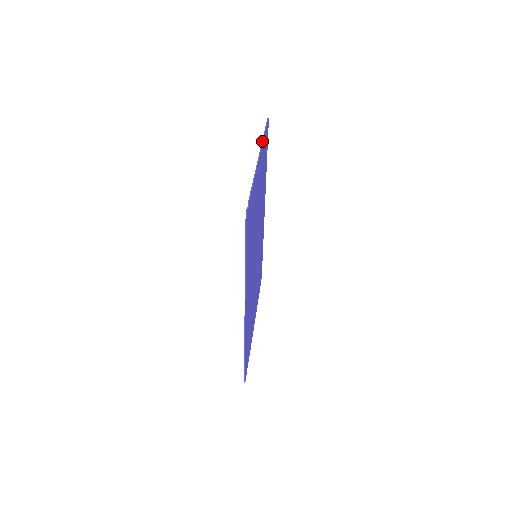
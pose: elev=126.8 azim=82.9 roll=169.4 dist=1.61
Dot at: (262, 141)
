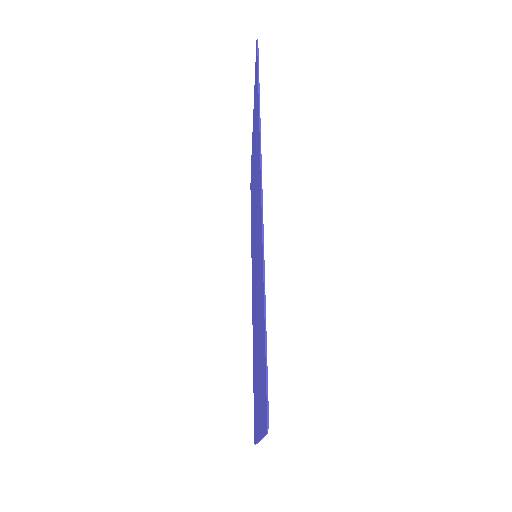
Dot at: occluded
